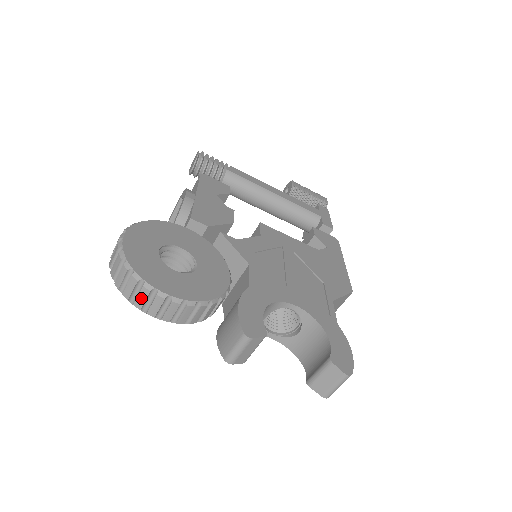
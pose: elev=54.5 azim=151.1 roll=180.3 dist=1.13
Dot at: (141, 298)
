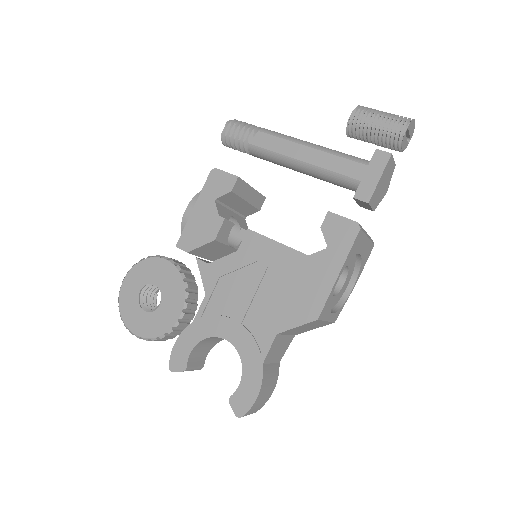
Dot at: occluded
